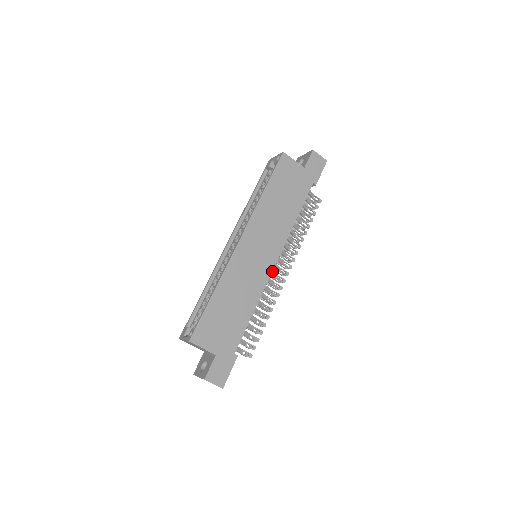
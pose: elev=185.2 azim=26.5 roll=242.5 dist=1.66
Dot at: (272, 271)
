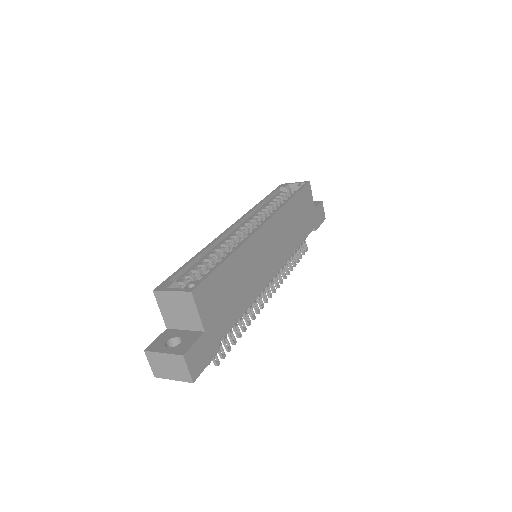
Dot at: occluded
